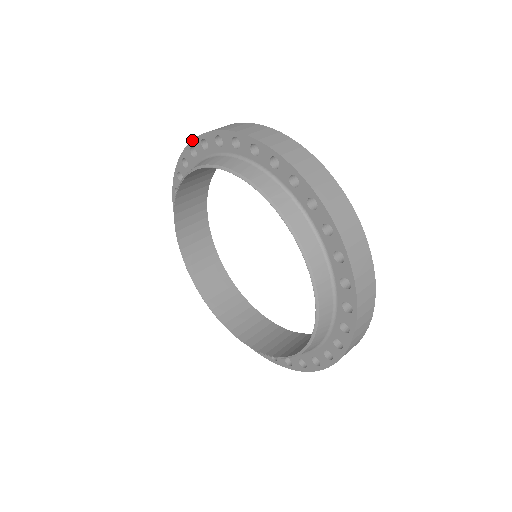
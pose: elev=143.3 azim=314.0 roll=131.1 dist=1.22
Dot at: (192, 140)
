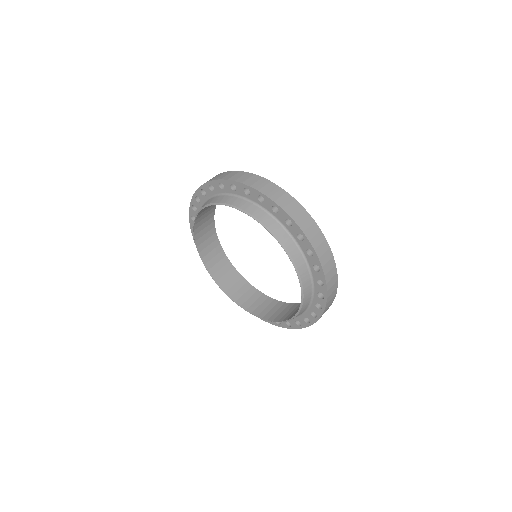
Dot at: (189, 212)
